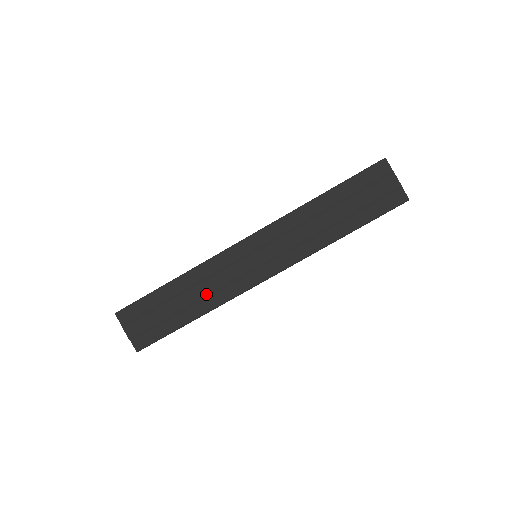
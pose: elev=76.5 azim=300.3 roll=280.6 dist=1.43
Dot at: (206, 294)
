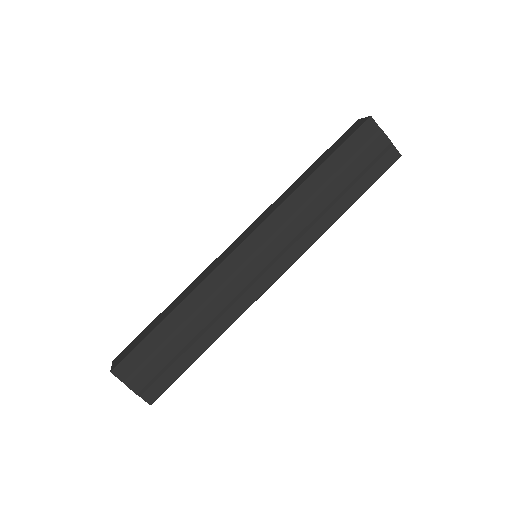
Dot at: (215, 315)
